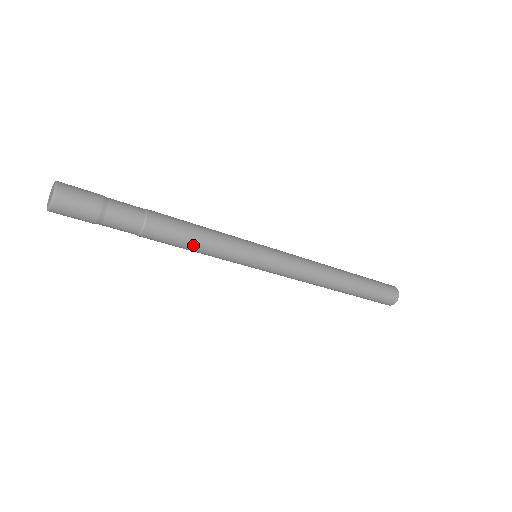
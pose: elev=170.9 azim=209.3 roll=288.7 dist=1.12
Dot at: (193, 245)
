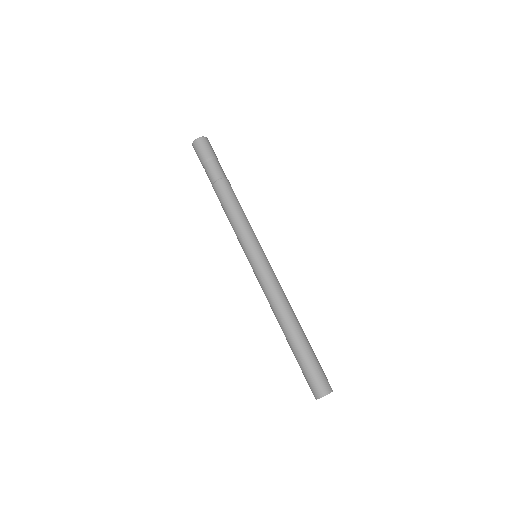
Dot at: (236, 207)
